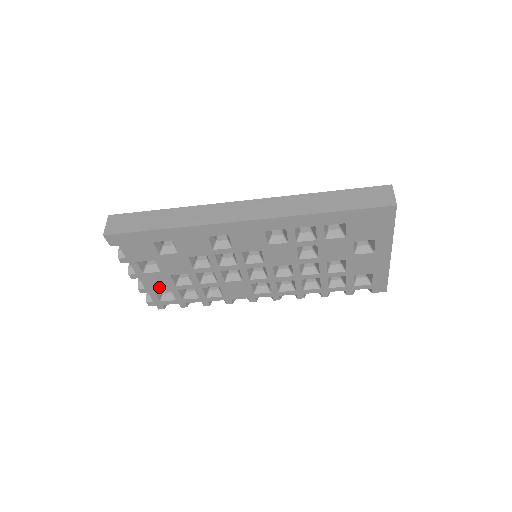
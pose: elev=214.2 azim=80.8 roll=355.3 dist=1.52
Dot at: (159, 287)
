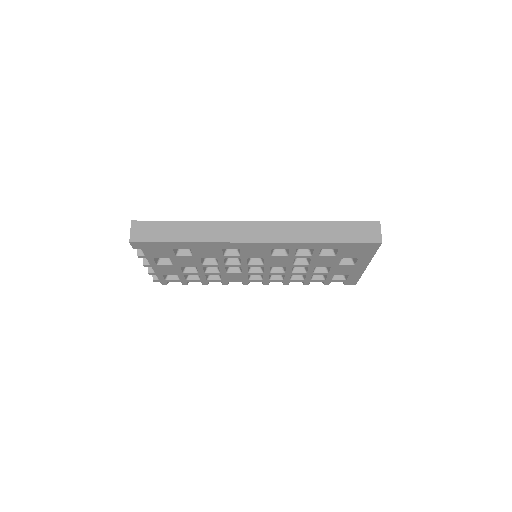
Dot at: (167, 273)
